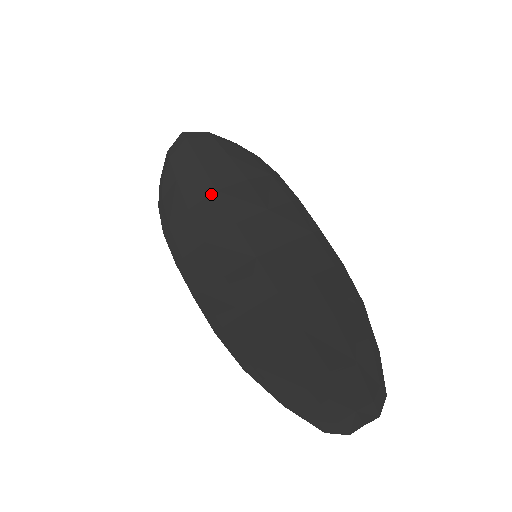
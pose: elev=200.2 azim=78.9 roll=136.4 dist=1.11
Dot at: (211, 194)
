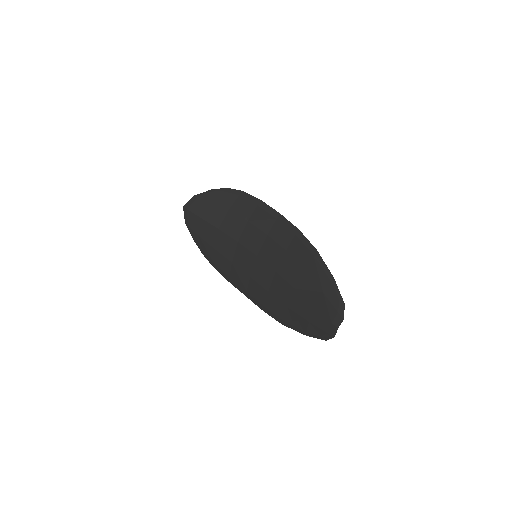
Dot at: (218, 233)
